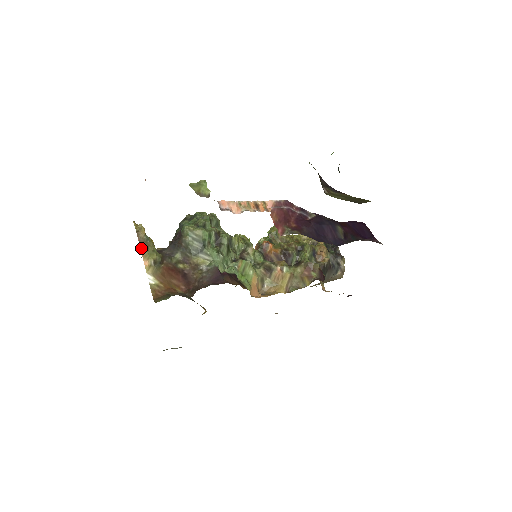
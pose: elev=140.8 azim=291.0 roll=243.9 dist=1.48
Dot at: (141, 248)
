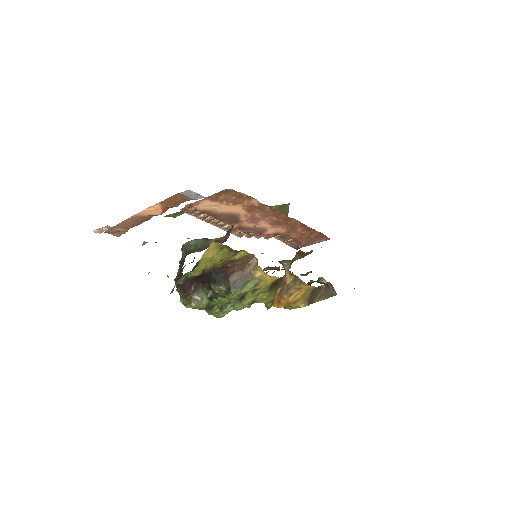
Dot at: occluded
